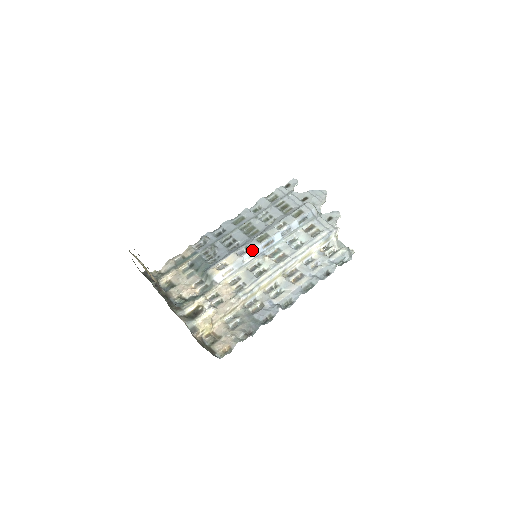
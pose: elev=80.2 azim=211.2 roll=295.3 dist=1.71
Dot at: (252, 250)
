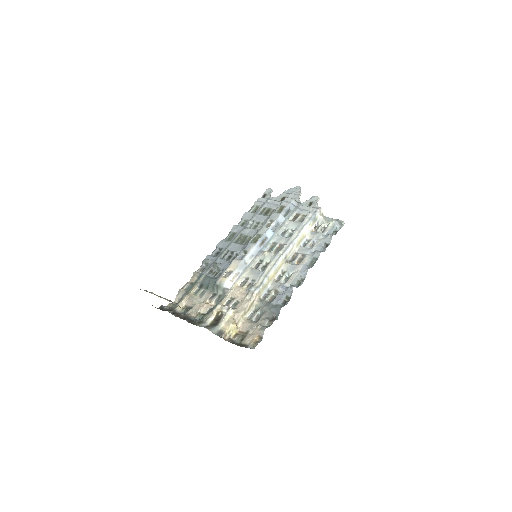
Dot at: (250, 251)
